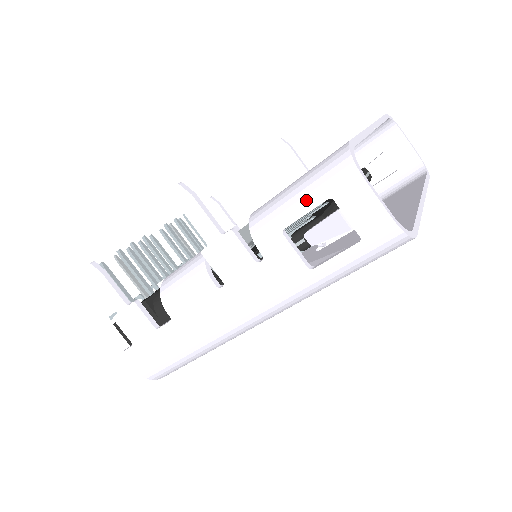
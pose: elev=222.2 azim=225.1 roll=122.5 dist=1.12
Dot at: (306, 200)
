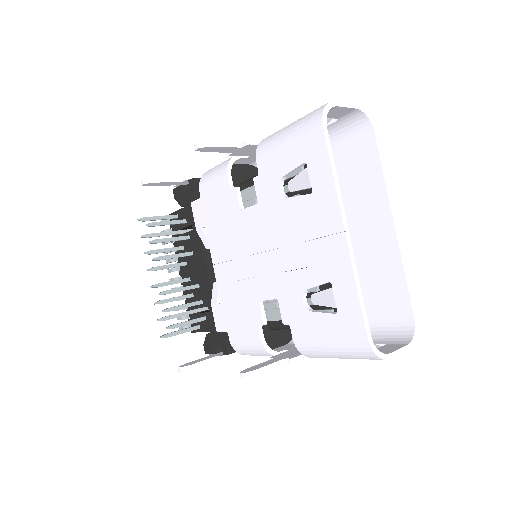
Dot at: occluded
